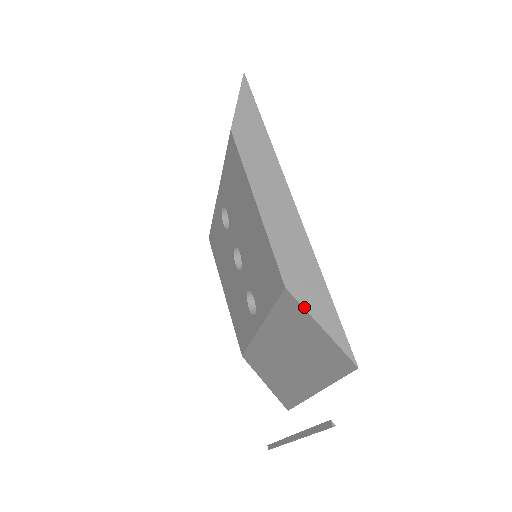
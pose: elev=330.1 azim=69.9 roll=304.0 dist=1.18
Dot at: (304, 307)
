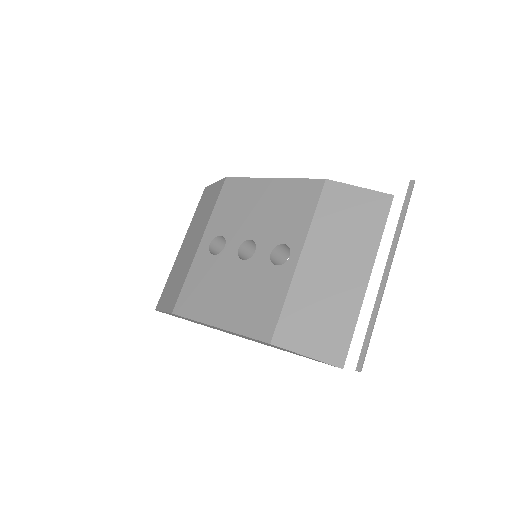
Dot at: (343, 183)
